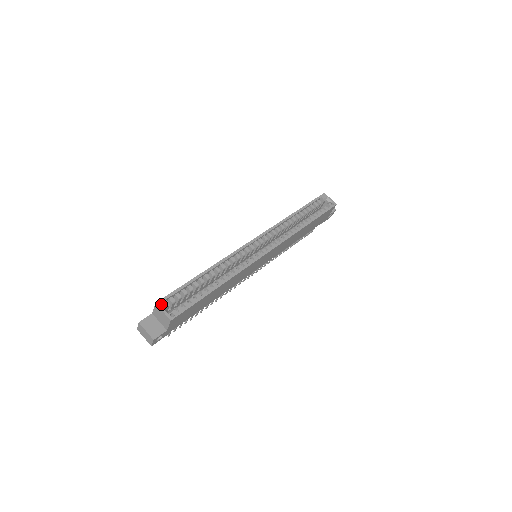
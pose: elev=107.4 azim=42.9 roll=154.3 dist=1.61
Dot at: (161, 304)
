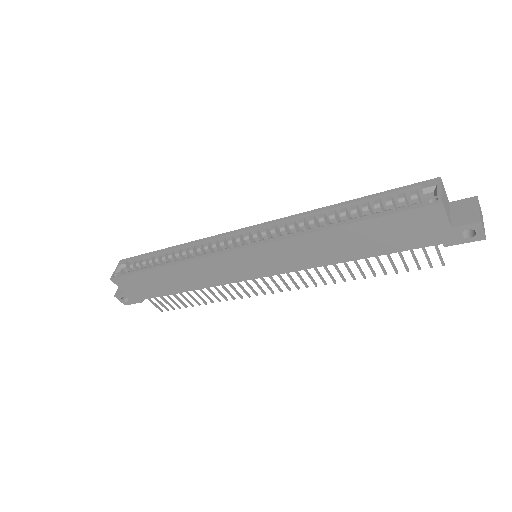
Dot at: (121, 263)
